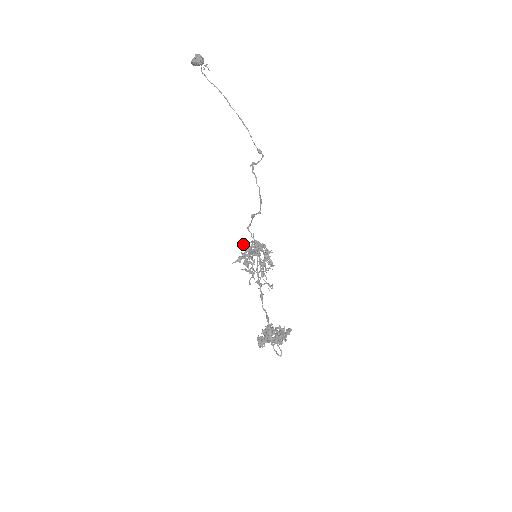
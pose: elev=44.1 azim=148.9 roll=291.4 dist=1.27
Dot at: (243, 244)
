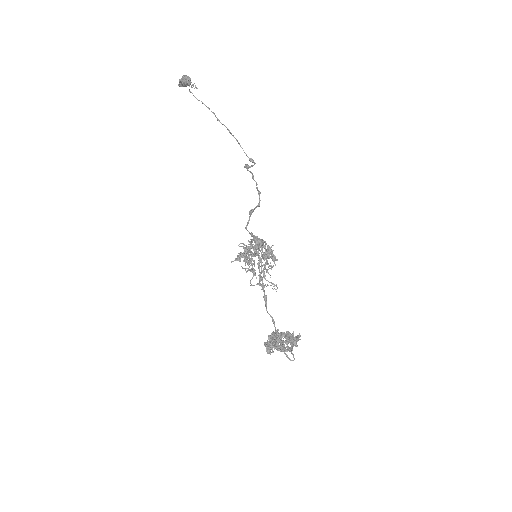
Dot at: (241, 243)
